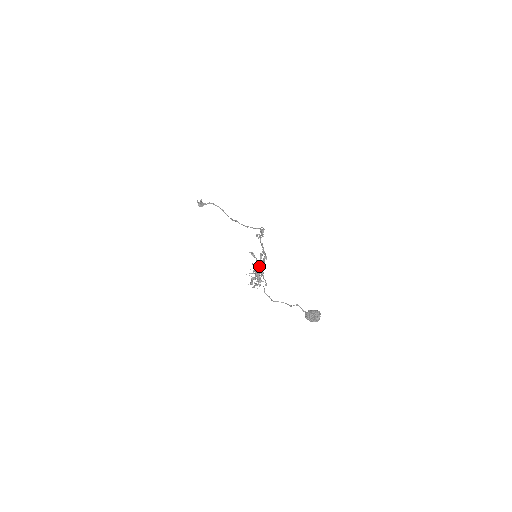
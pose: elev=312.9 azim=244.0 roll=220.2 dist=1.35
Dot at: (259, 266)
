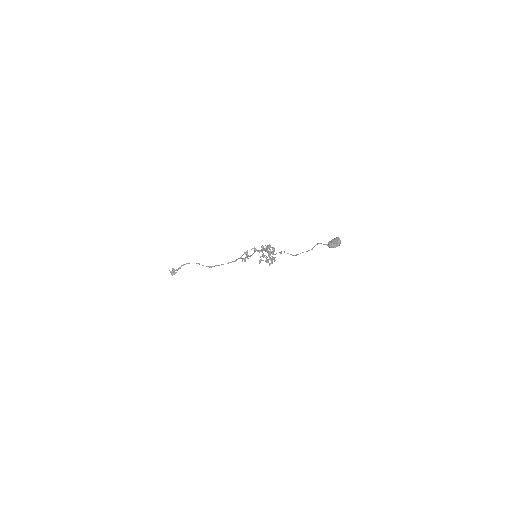
Dot at: (265, 255)
